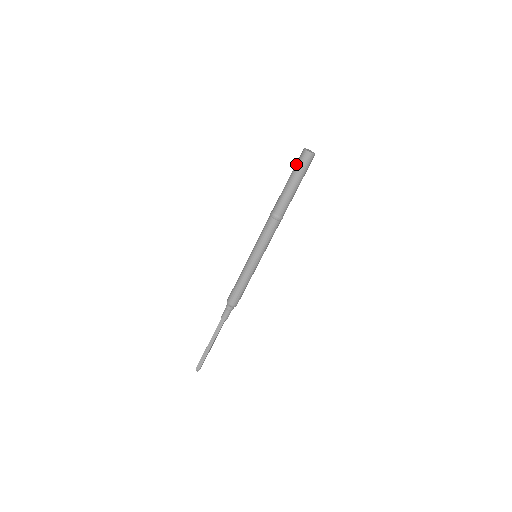
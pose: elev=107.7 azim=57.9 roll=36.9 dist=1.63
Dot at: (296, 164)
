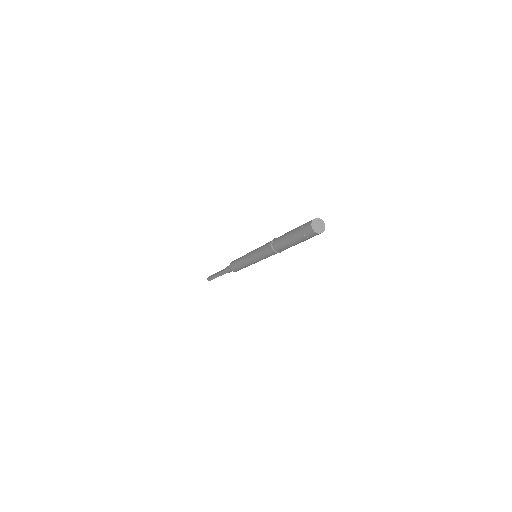
Dot at: (300, 230)
